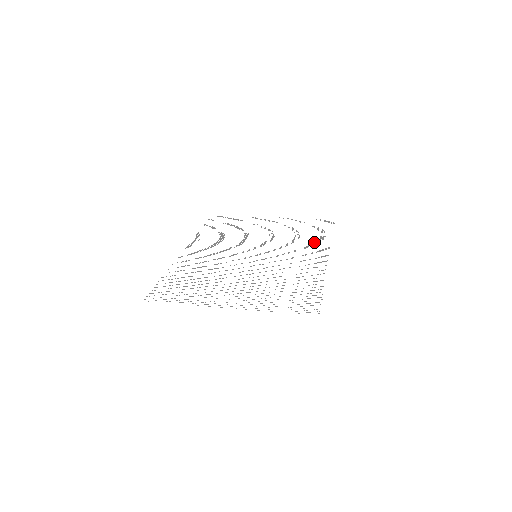
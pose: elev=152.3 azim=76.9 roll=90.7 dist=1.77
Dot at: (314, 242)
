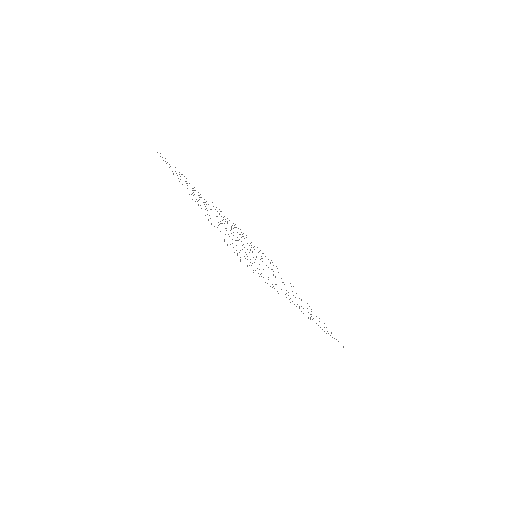
Dot at: occluded
